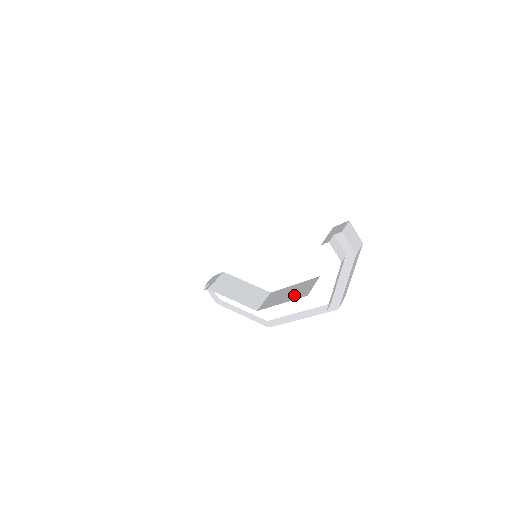
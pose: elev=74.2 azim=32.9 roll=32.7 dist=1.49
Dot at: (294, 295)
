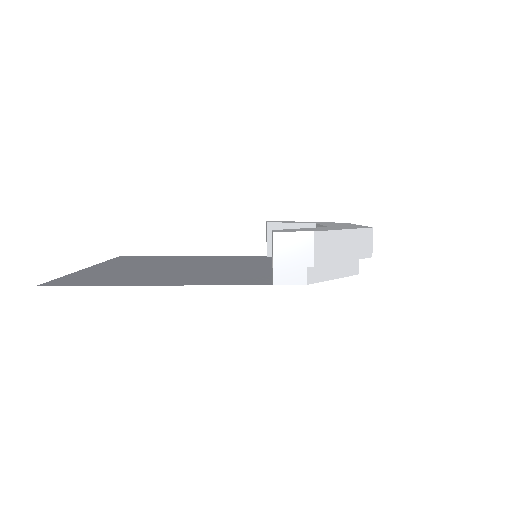
Dot at: occluded
